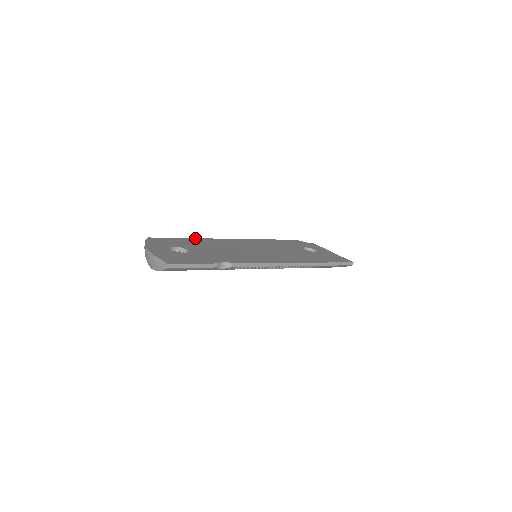
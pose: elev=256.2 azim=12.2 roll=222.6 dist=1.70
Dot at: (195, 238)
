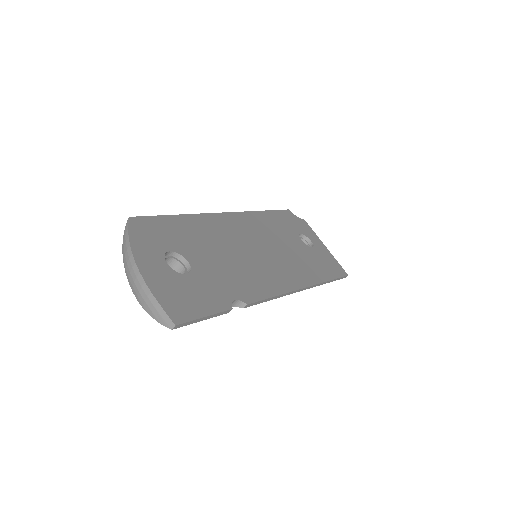
Dot at: (188, 214)
